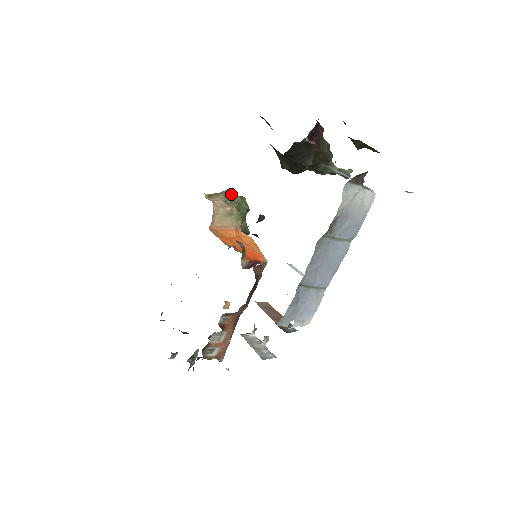
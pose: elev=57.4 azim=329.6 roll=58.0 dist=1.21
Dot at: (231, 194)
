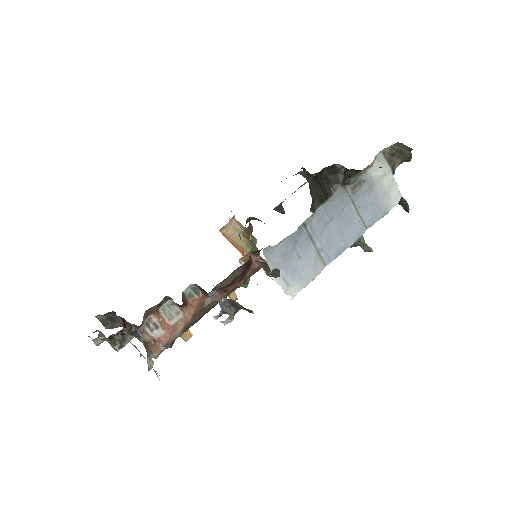
Dot at: occluded
